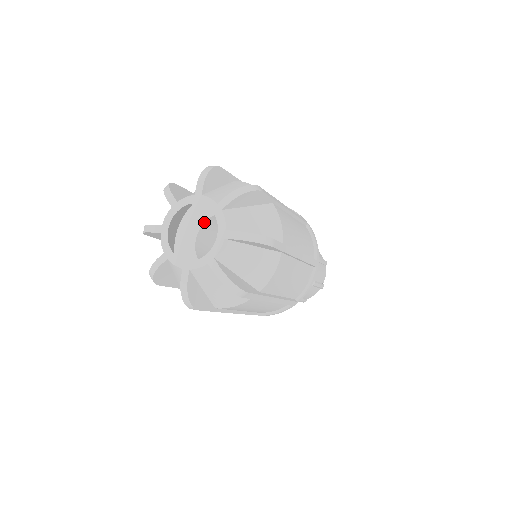
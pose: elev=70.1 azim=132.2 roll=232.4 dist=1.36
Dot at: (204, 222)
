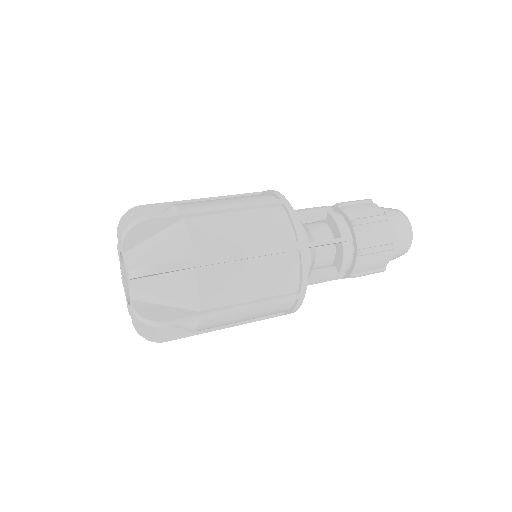
Dot at: occluded
